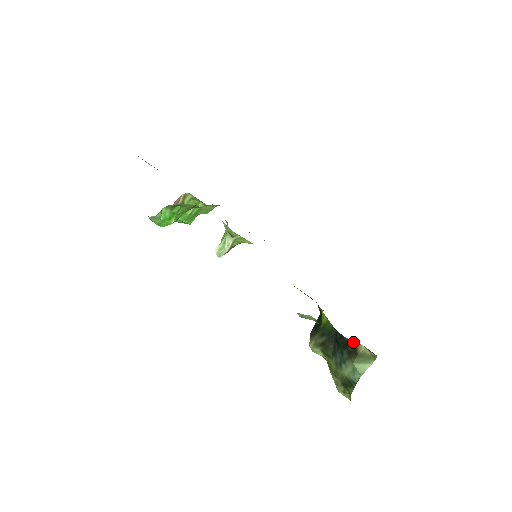
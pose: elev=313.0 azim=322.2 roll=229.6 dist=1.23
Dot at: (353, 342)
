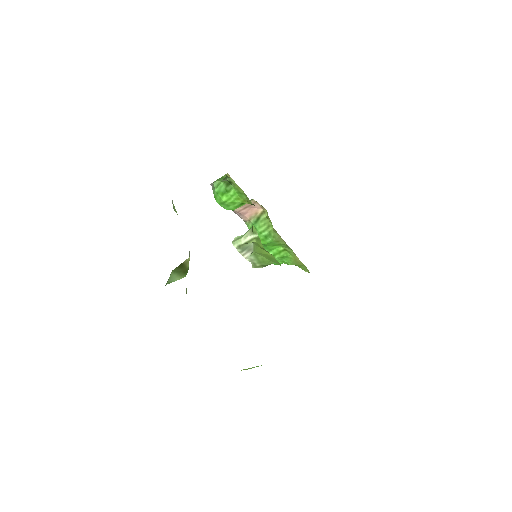
Dot at: occluded
